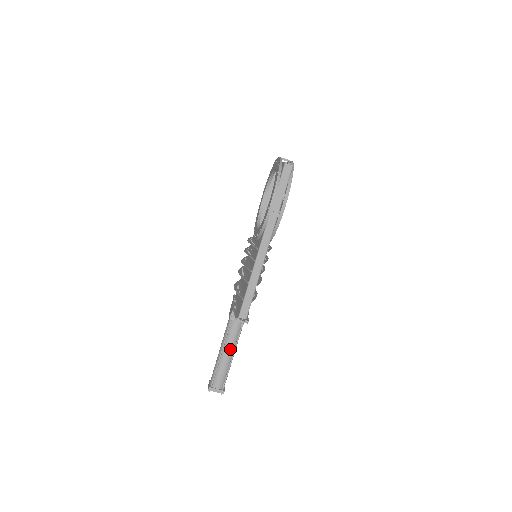
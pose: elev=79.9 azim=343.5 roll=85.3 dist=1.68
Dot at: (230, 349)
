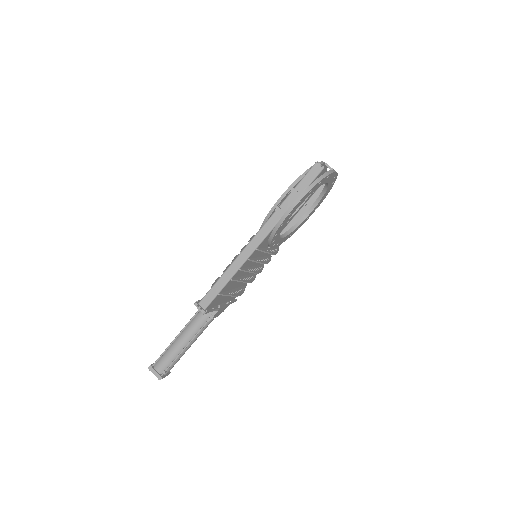
Dot at: (186, 338)
